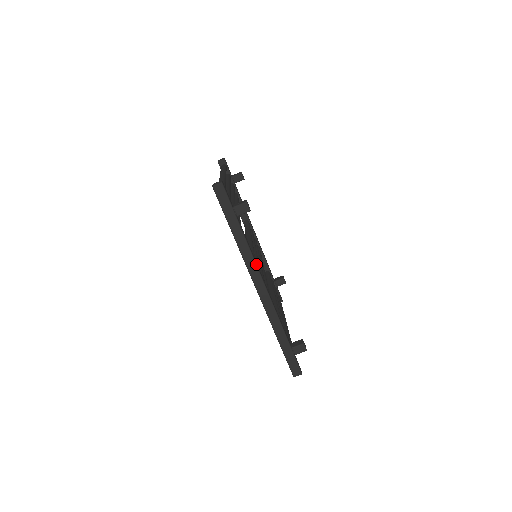
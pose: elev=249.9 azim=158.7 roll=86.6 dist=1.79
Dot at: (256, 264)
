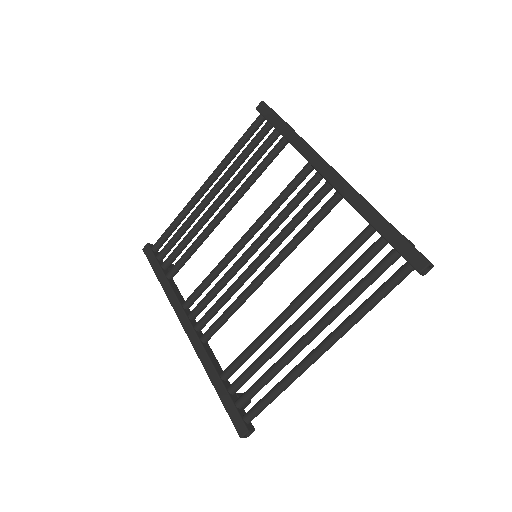
Dot at: occluded
